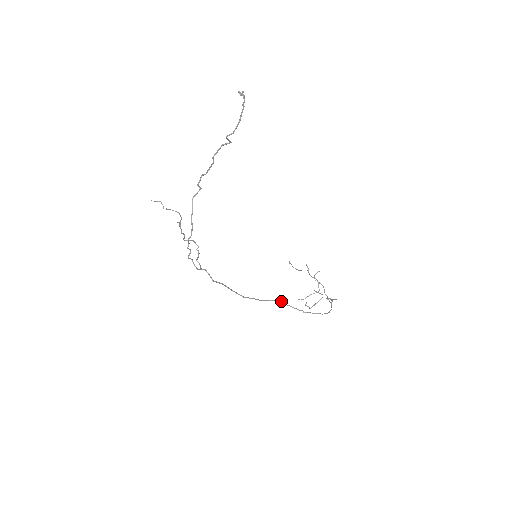
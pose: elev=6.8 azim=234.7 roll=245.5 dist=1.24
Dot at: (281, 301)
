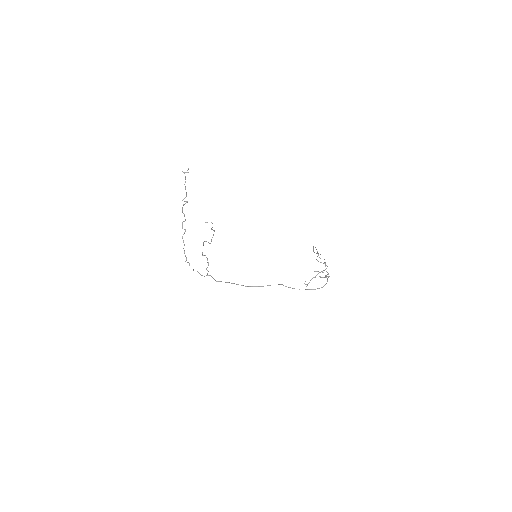
Dot at: (281, 284)
